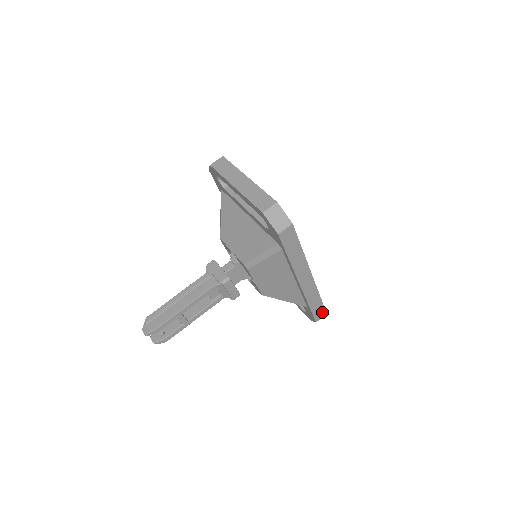
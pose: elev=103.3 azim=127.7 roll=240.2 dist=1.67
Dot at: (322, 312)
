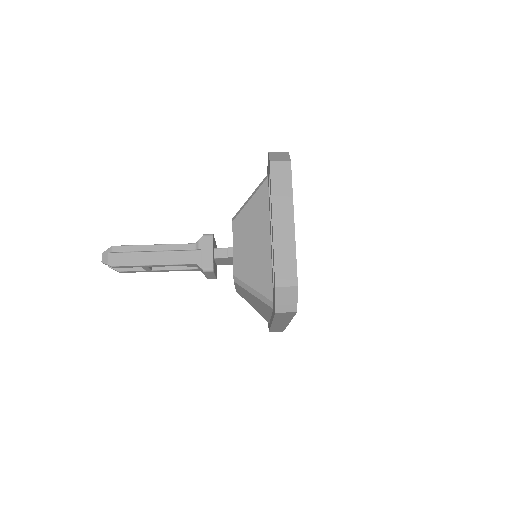
Dot at: (280, 330)
